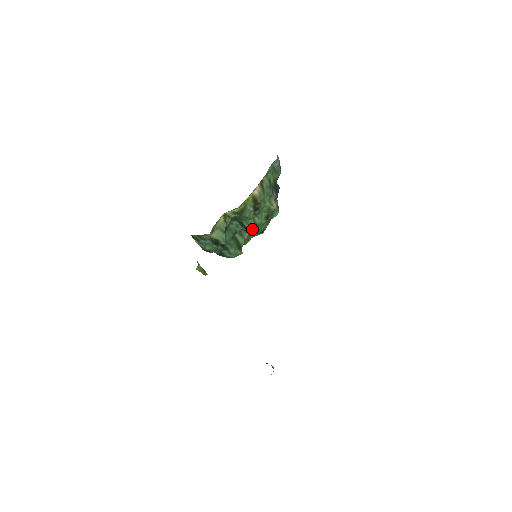
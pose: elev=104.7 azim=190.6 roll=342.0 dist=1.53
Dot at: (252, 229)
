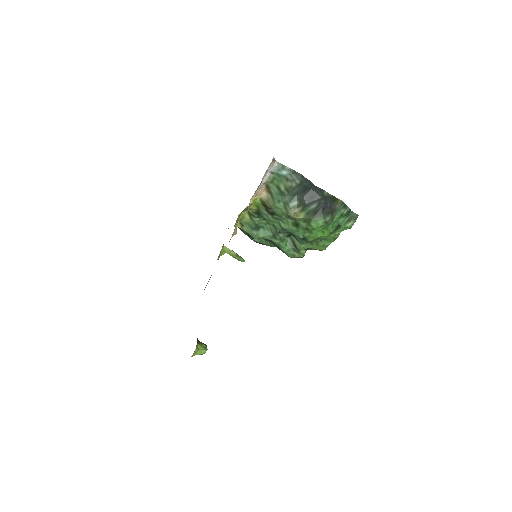
Dot at: (291, 233)
